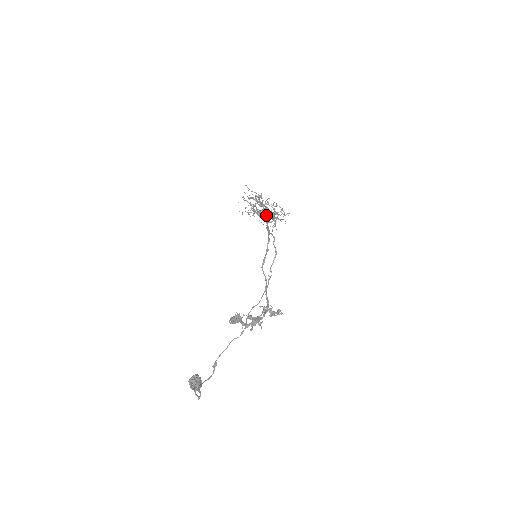
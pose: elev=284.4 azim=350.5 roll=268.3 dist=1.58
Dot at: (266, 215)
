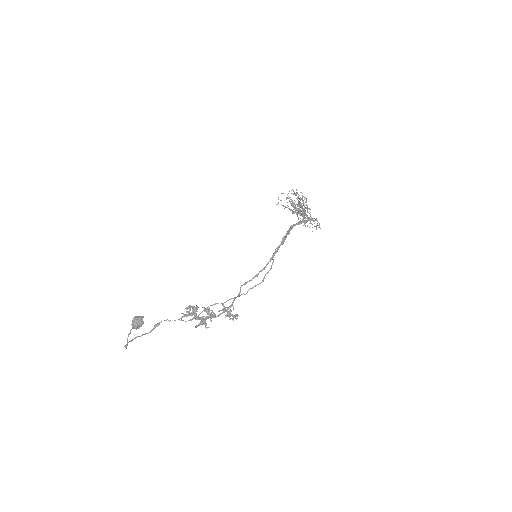
Dot at: occluded
